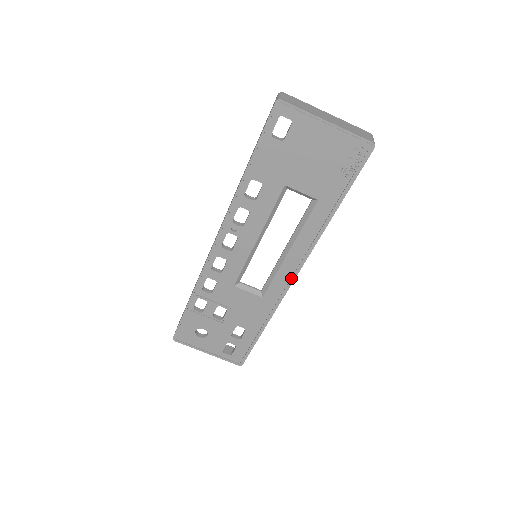
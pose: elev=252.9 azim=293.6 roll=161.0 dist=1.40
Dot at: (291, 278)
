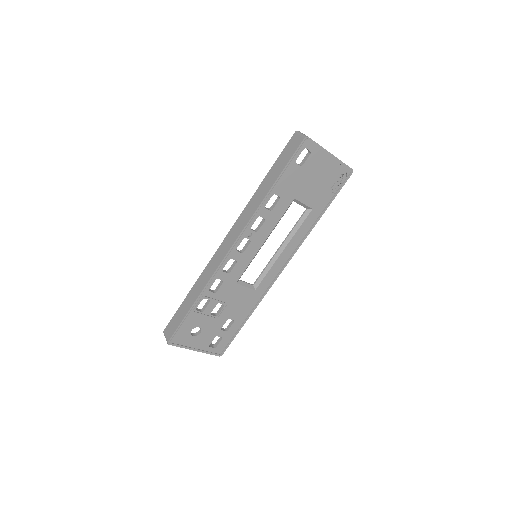
Dot at: (280, 271)
